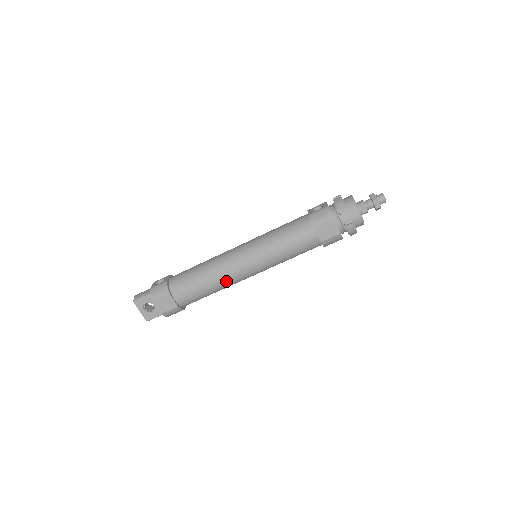
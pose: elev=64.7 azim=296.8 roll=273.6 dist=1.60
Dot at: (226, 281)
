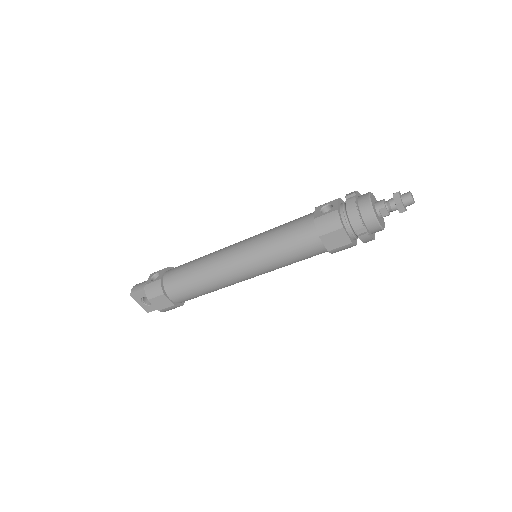
Dot at: (222, 284)
